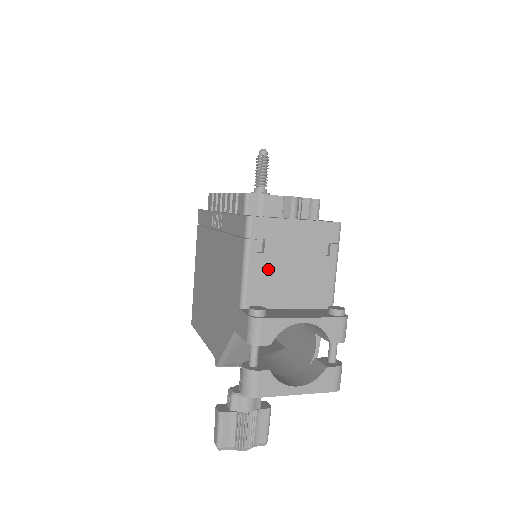
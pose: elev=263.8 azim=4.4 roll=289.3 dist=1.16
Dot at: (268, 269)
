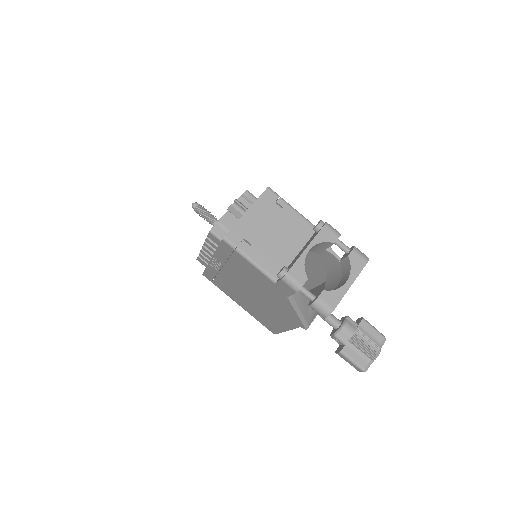
Dot at: (263, 250)
